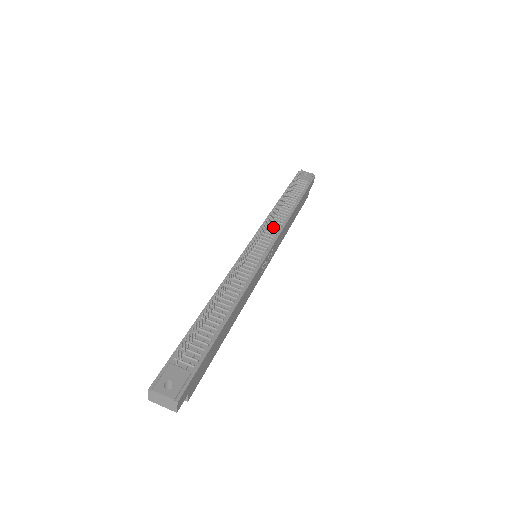
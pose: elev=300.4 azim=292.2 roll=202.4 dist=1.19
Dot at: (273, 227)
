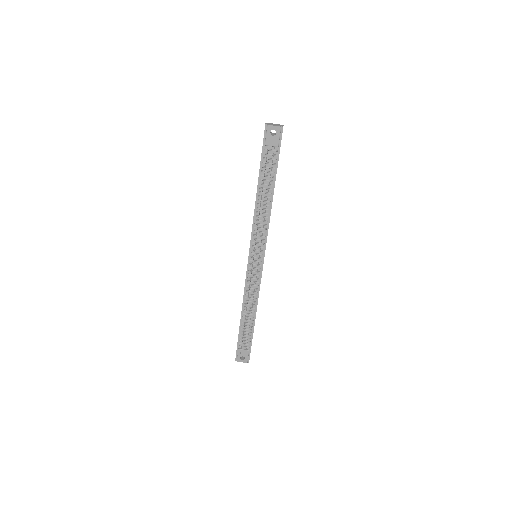
Dot at: (261, 233)
